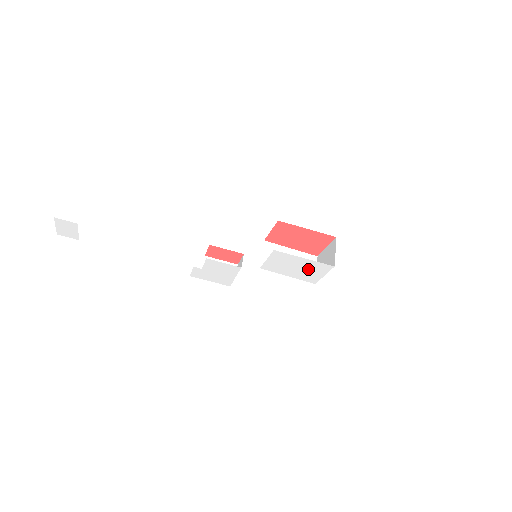
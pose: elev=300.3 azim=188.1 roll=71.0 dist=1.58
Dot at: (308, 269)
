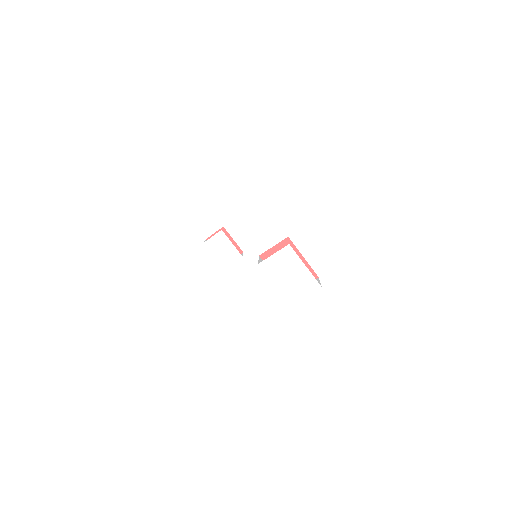
Dot at: (298, 282)
